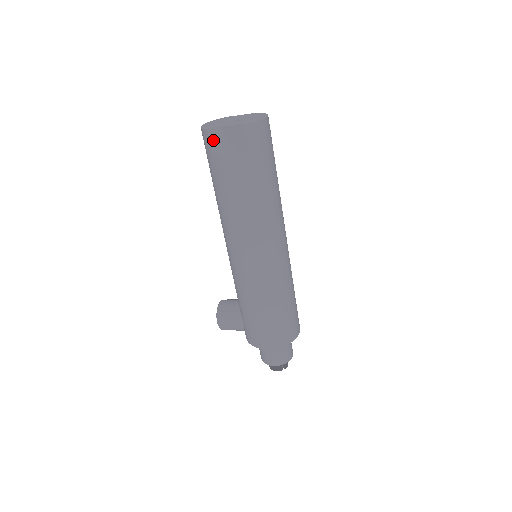
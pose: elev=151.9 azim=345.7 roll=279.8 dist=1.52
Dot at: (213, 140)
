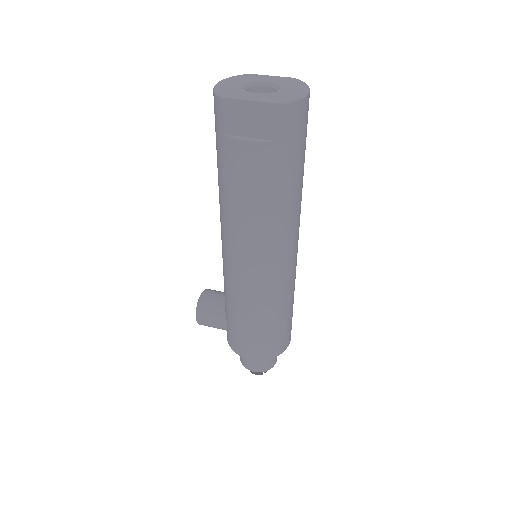
Dot at: (228, 115)
